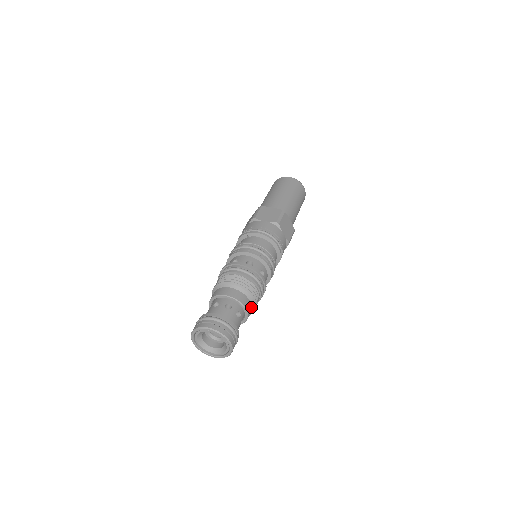
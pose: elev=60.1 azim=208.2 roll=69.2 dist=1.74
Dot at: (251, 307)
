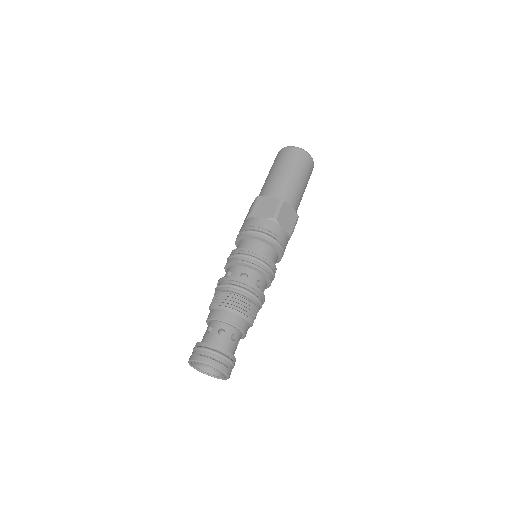
Dot at: (248, 324)
